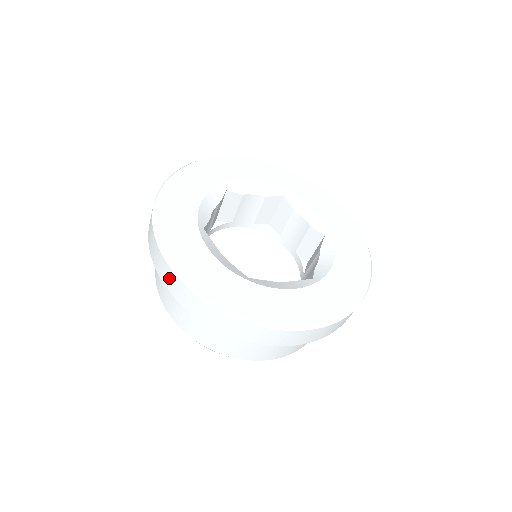
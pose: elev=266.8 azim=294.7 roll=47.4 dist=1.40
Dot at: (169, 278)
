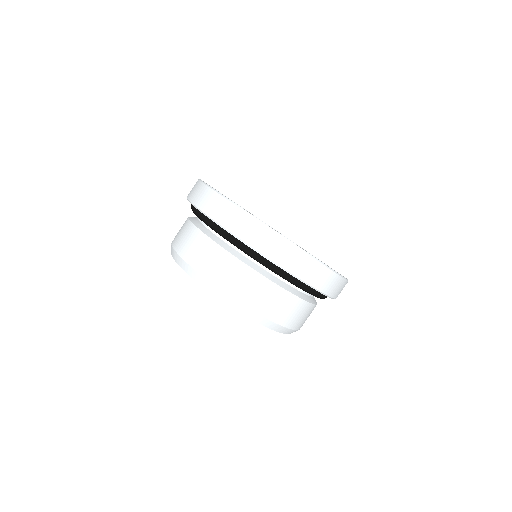
Dot at: (198, 192)
